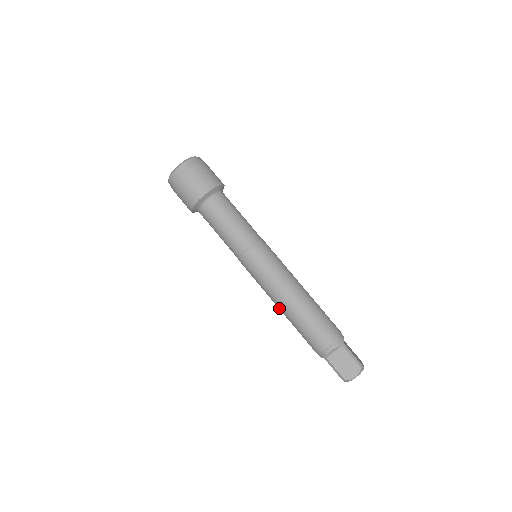
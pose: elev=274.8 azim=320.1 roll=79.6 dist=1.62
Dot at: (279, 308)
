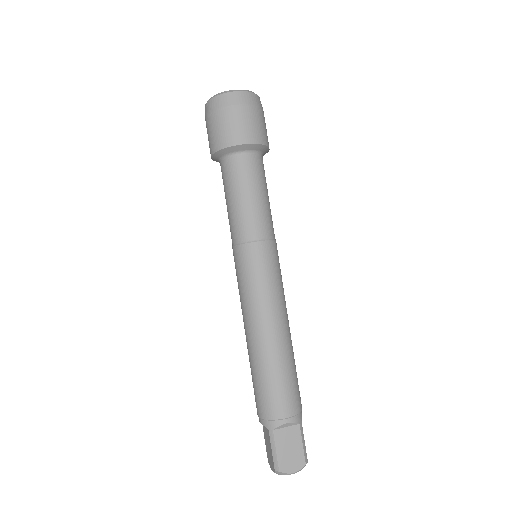
Dot at: (249, 335)
